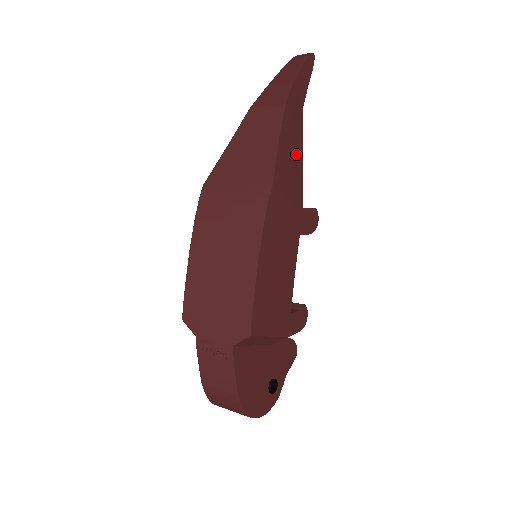
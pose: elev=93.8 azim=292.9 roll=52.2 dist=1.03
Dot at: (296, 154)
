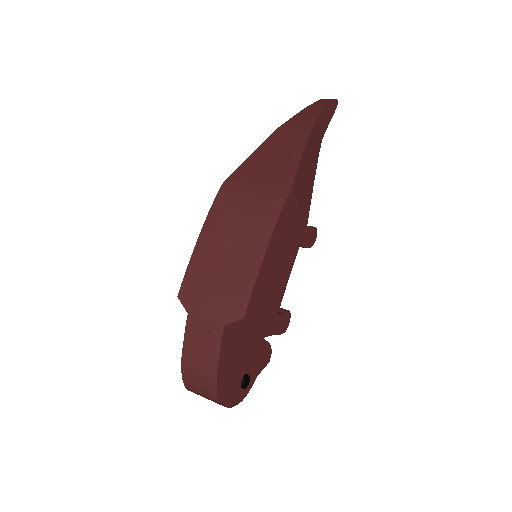
Dot at: (310, 175)
